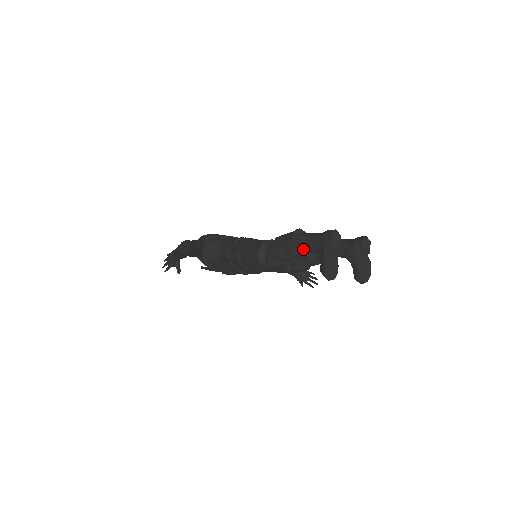
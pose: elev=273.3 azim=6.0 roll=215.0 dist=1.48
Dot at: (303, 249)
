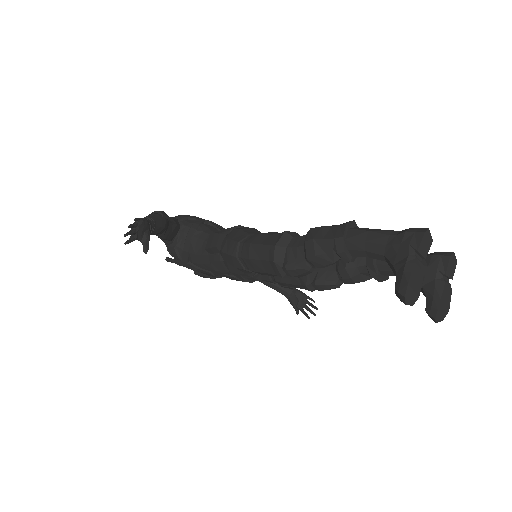
Dot at: (360, 251)
